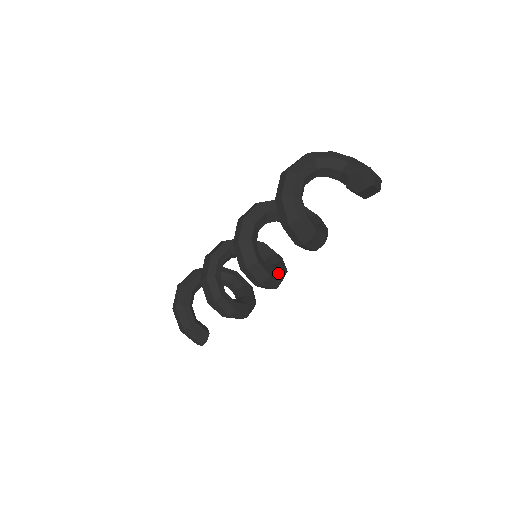
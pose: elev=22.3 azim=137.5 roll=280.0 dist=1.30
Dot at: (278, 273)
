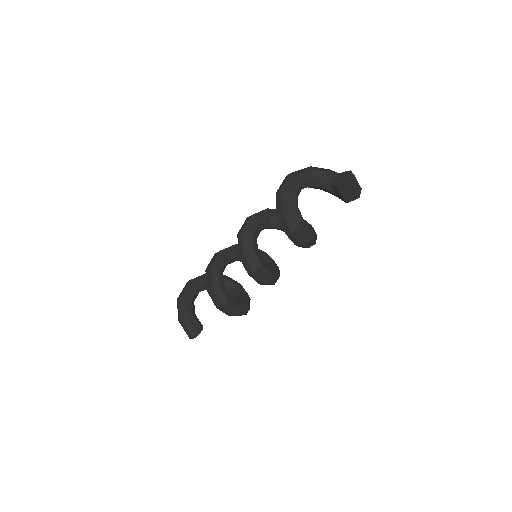
Dot at: (270, 270)
